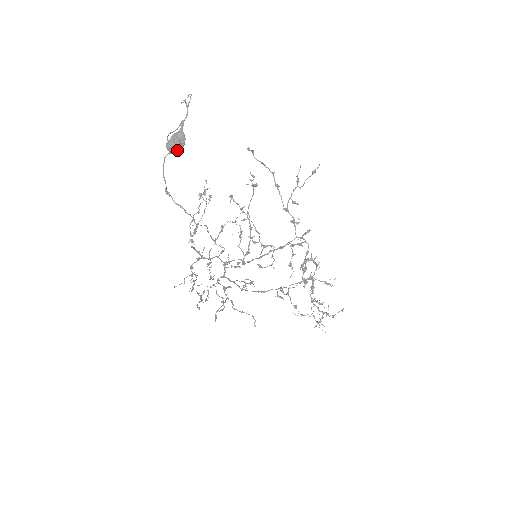
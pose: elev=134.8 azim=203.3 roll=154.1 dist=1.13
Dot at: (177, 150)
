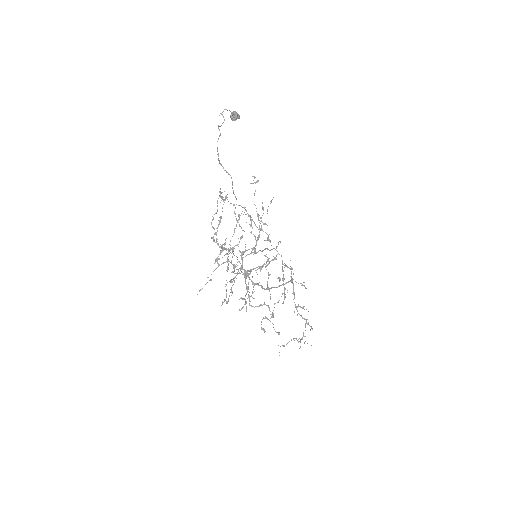
Dot at: (239, 117)
